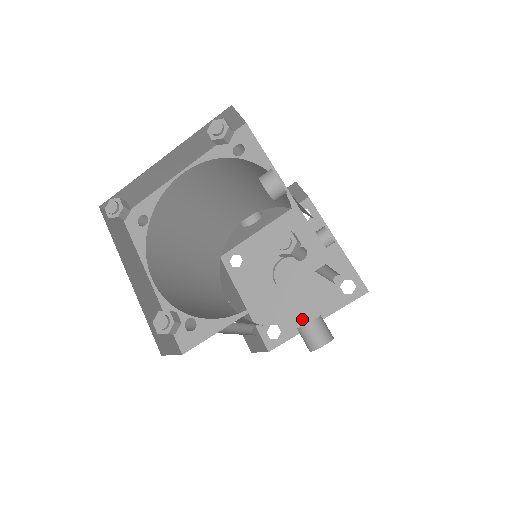
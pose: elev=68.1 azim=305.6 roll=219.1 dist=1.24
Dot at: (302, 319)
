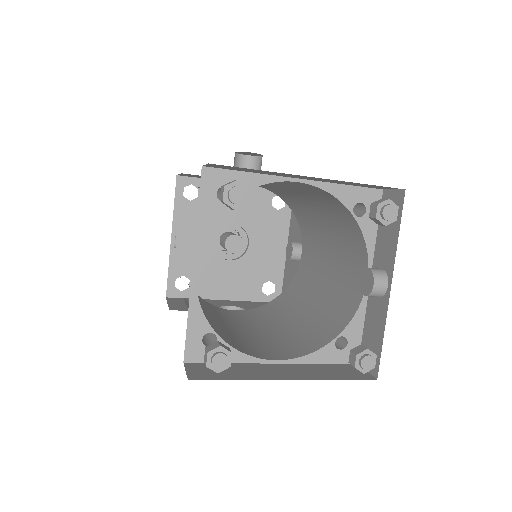
Dot at: (215, 289)
